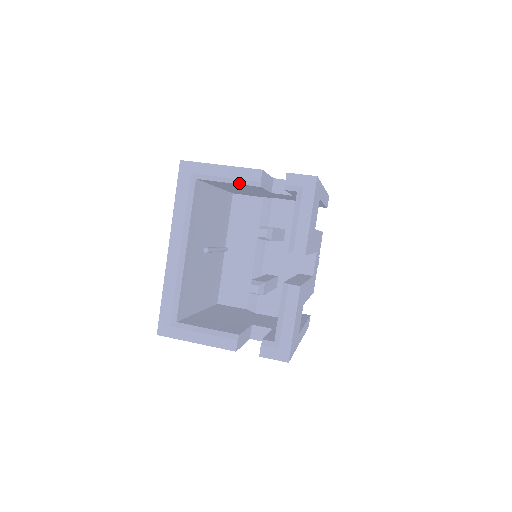
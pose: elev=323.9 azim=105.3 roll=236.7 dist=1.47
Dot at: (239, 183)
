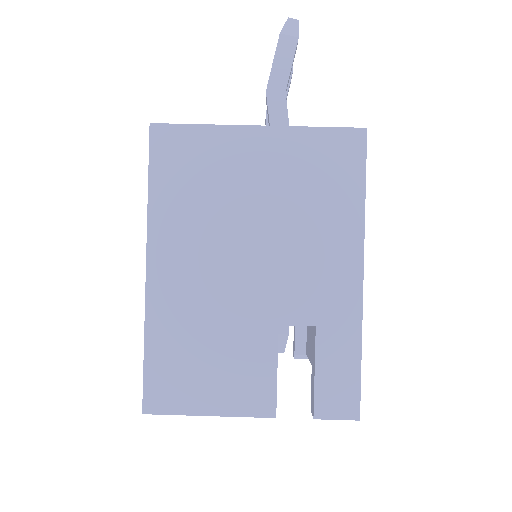
Dot at: occluded
